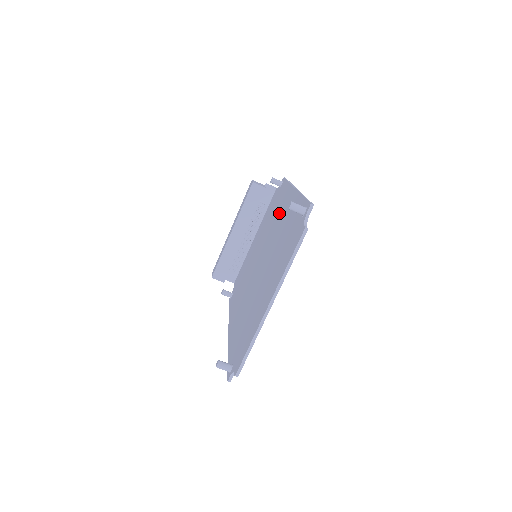
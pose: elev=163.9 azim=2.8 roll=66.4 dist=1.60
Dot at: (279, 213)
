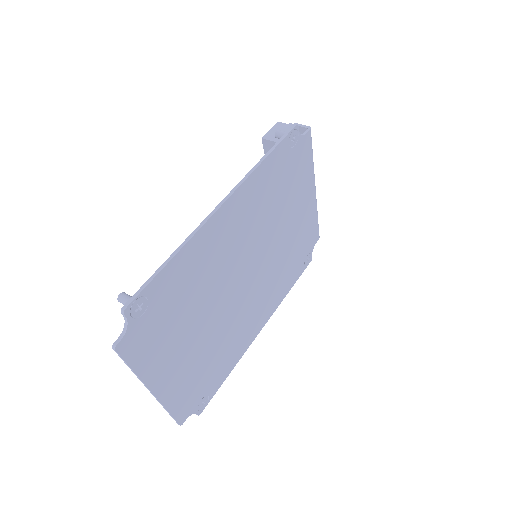
Dot at: (242, 218)
